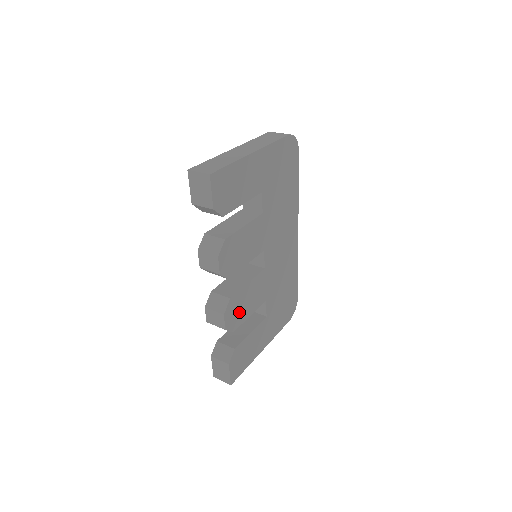
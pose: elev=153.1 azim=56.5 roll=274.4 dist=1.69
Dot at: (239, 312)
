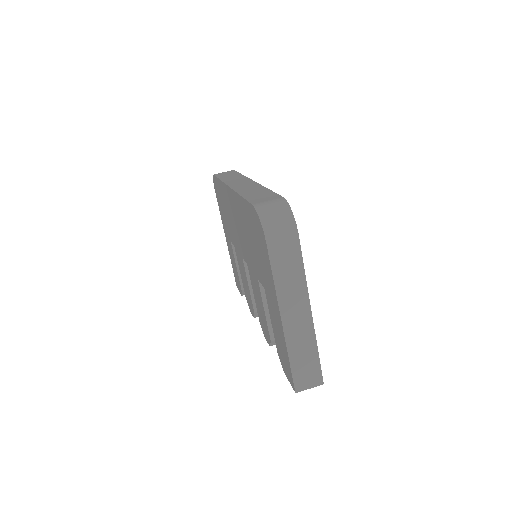
Dot at: occluded
